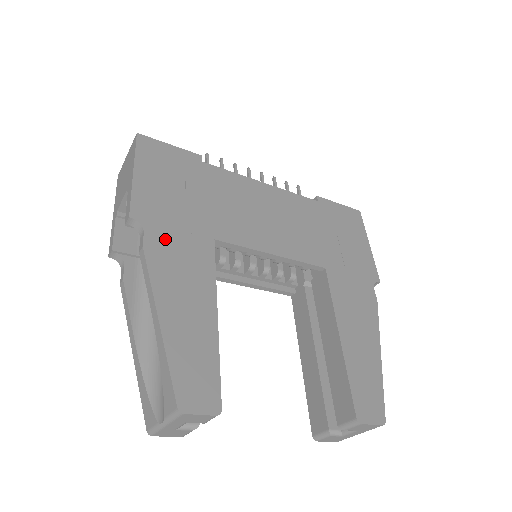
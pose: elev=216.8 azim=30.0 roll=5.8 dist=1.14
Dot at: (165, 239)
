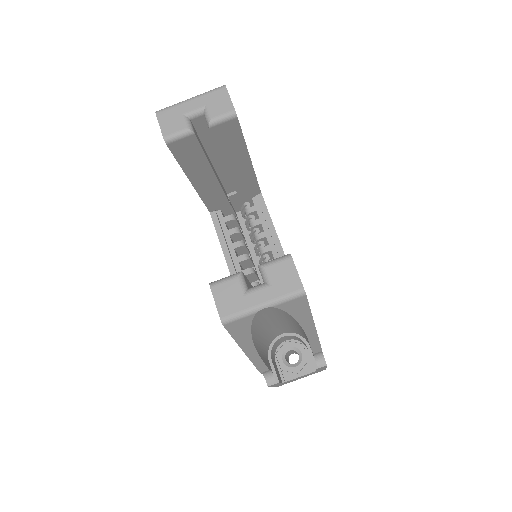
Dot at: occluded
